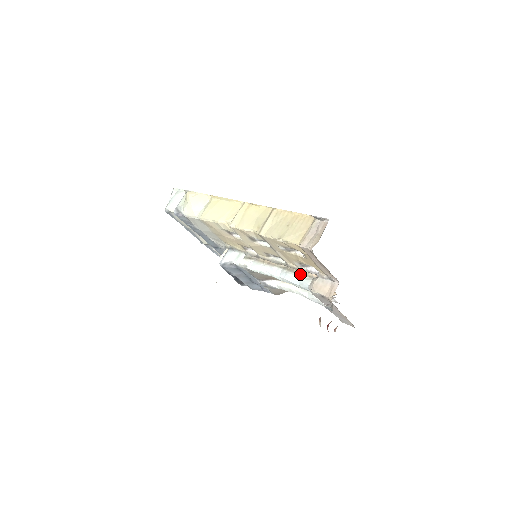
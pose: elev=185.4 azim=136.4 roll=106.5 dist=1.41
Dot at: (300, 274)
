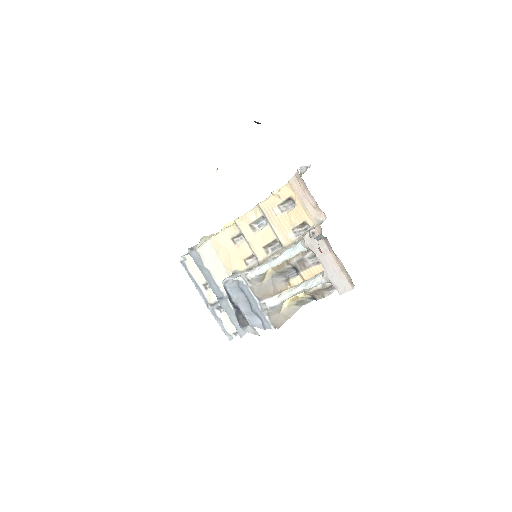
Dot at: (294, 245)
